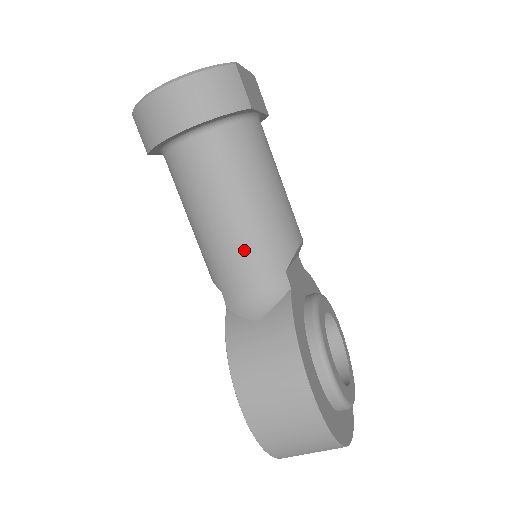
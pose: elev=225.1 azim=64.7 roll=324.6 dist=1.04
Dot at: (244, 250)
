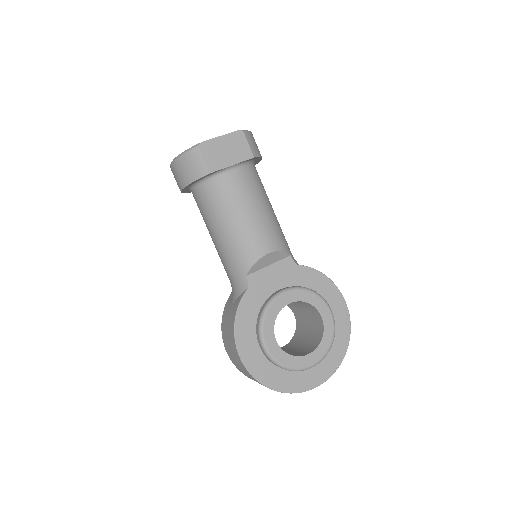
Dot at: (224, 260)
